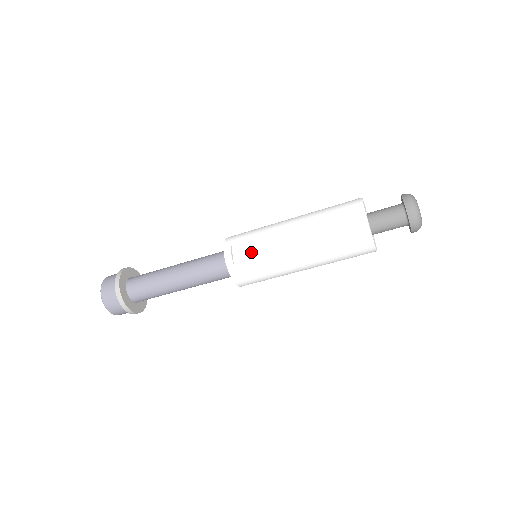
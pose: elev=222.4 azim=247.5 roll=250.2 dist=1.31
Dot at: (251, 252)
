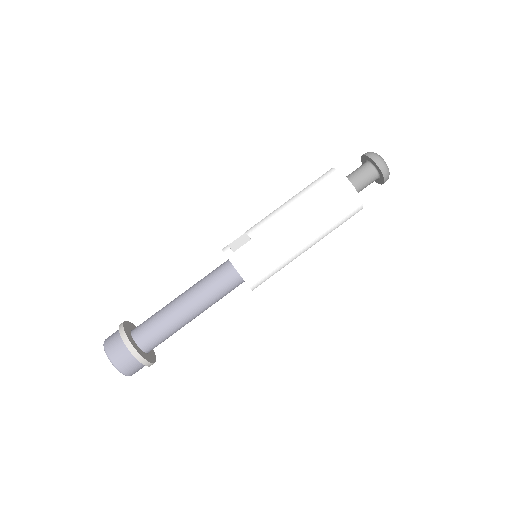
Dot at: (247, 238)
